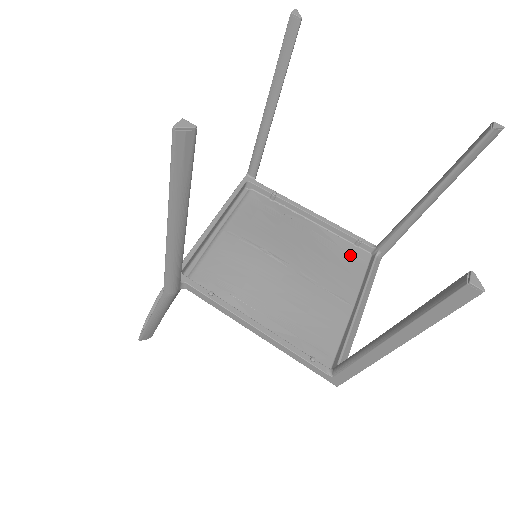
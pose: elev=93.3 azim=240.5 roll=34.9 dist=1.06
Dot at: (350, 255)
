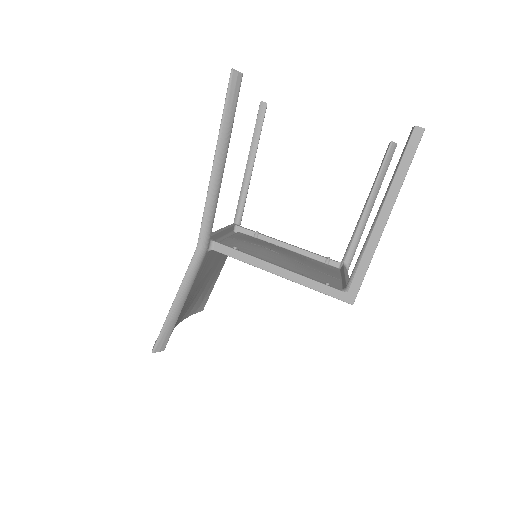
Dot at: (325, 265)
